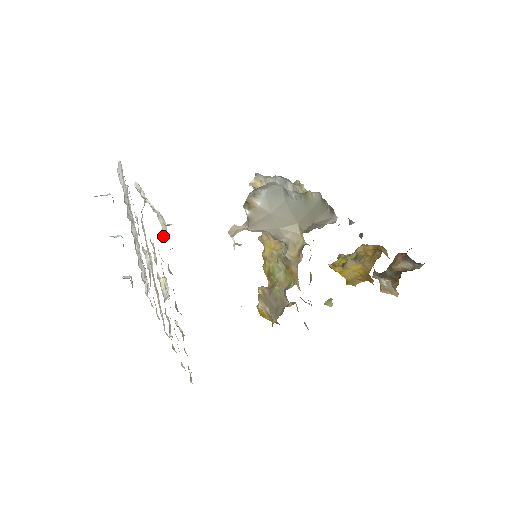
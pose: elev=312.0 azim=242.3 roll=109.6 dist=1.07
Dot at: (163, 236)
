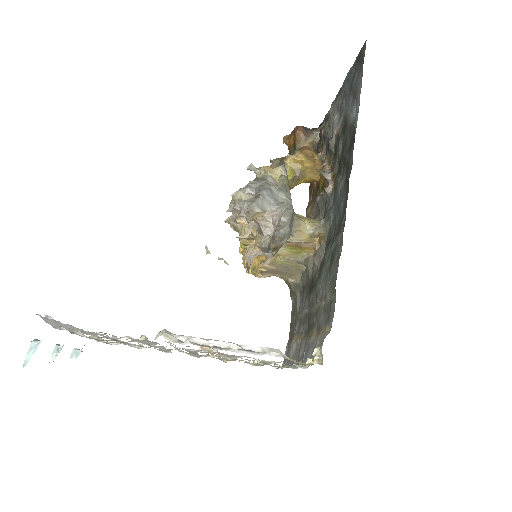
Dot at: occluded
